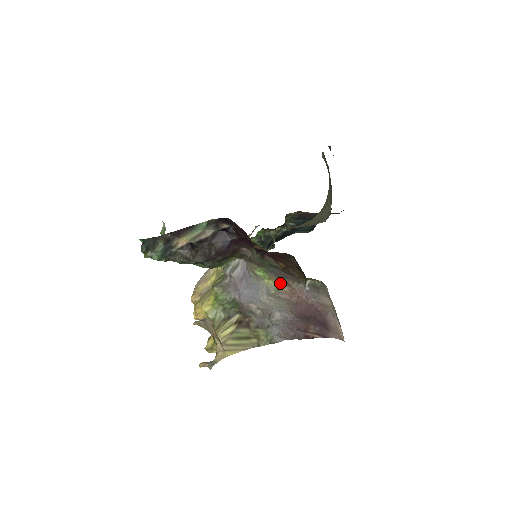
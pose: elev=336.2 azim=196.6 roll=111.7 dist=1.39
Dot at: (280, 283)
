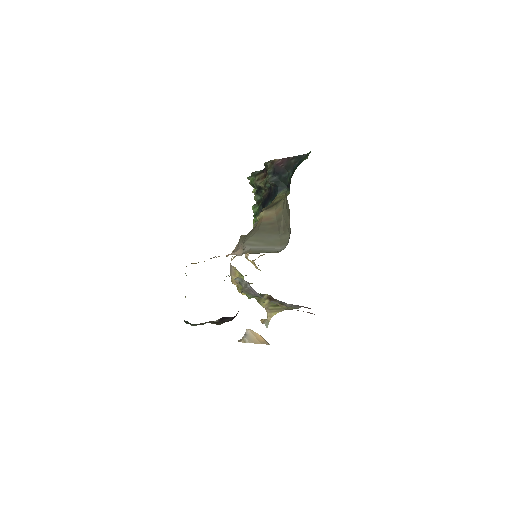
Dot at: (278, 304)
